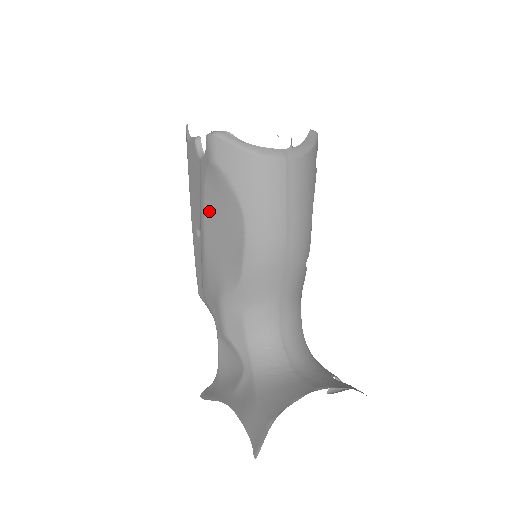
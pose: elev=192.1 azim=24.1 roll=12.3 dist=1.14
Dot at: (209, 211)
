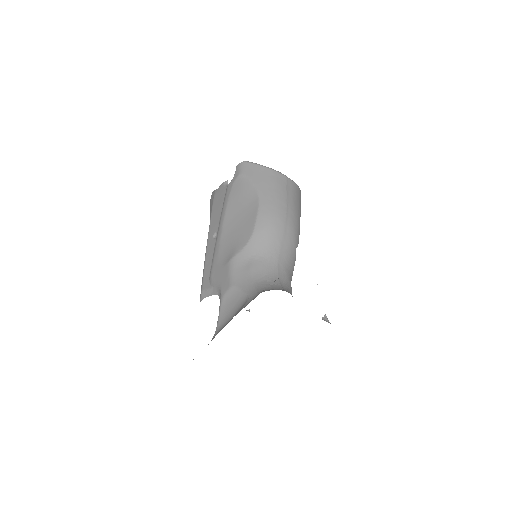
Dot at: (230, 208)
